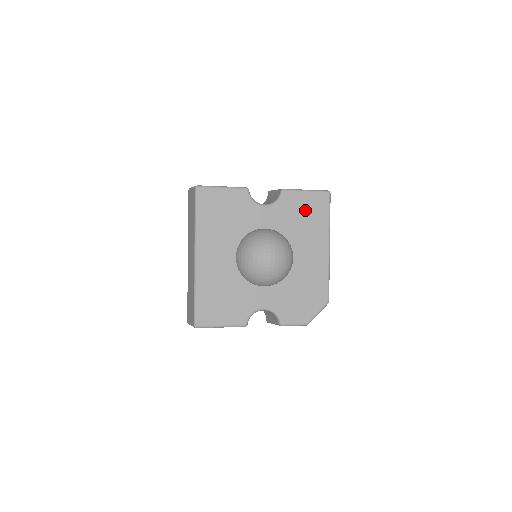
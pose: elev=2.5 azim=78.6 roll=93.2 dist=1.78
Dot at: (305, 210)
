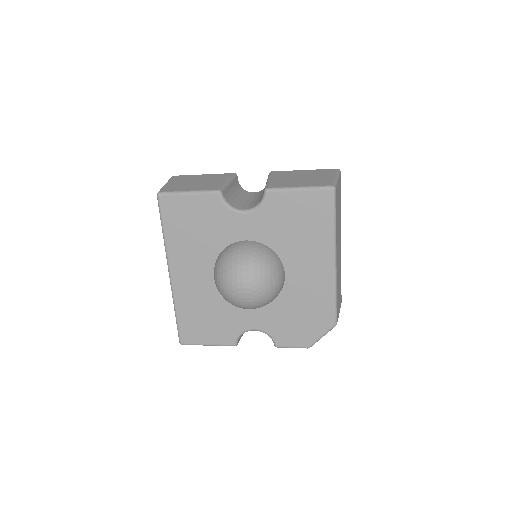
Dot at: (298, 215)
